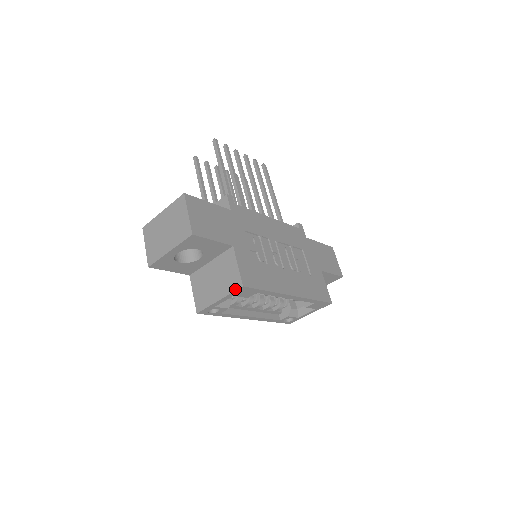
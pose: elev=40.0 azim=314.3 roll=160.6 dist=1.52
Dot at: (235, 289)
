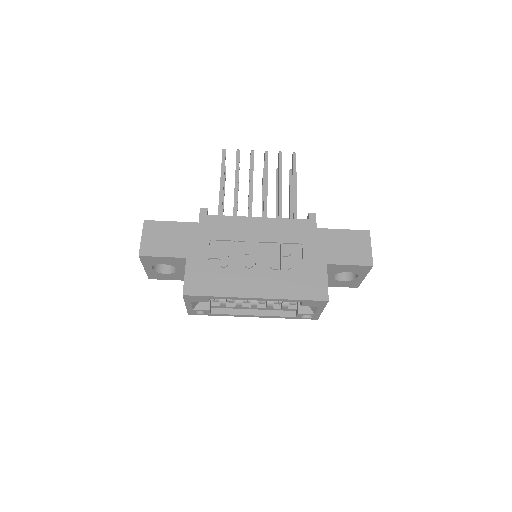
Dot at: (183, 297)
